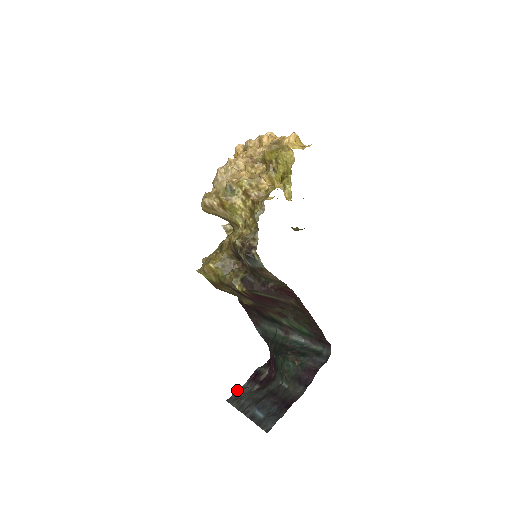
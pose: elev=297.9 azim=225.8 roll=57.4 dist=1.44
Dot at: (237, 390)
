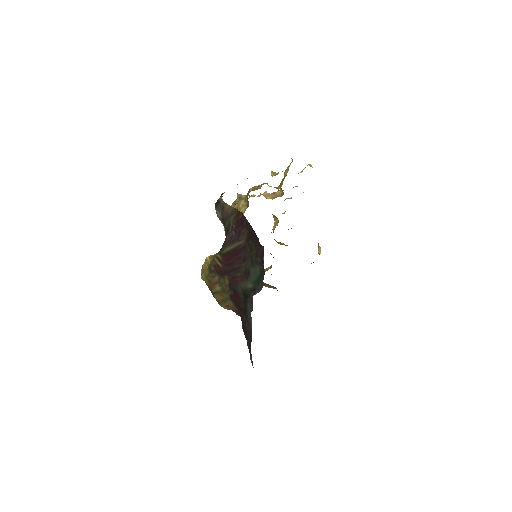
Dot at: occluded
